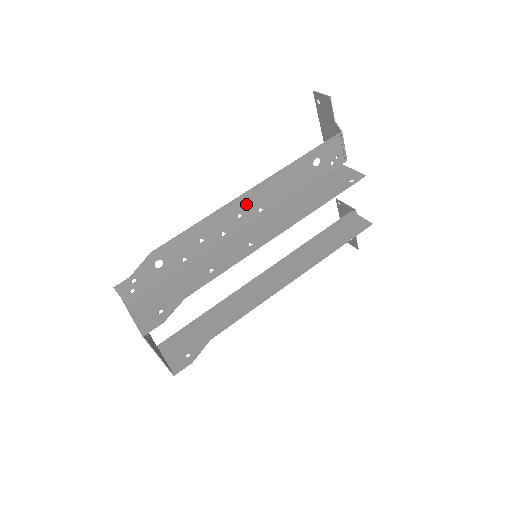
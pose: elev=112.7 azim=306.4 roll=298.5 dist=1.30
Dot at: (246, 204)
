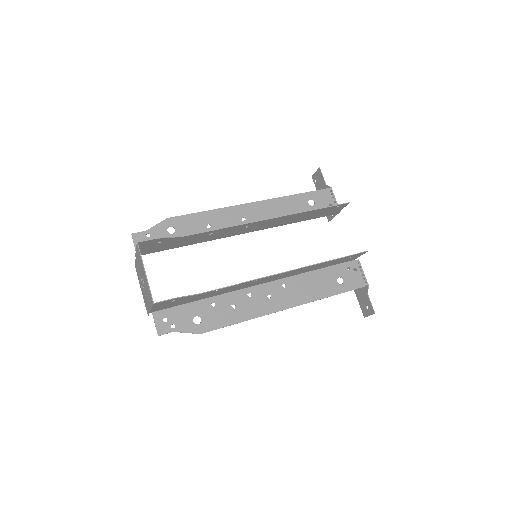
Dot at: (250, 212)
